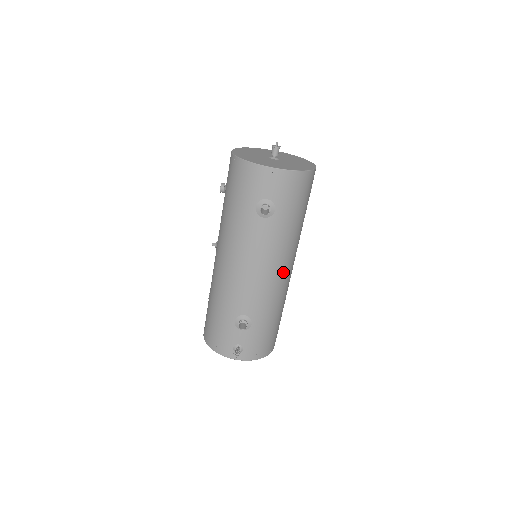
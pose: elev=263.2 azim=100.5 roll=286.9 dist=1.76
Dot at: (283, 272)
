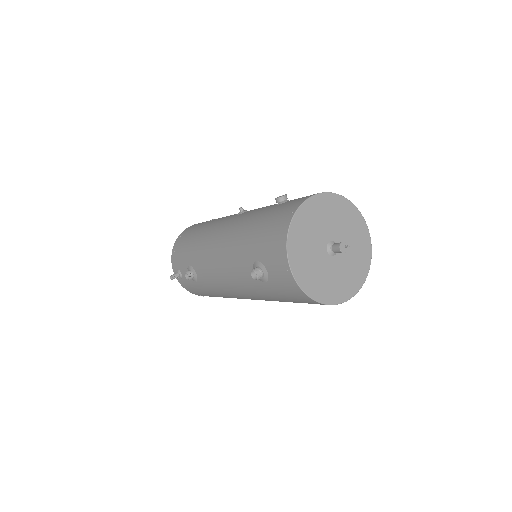
Dot at: (244, 297)
